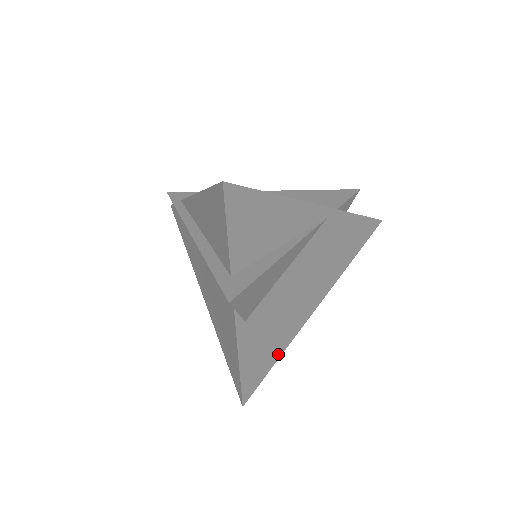
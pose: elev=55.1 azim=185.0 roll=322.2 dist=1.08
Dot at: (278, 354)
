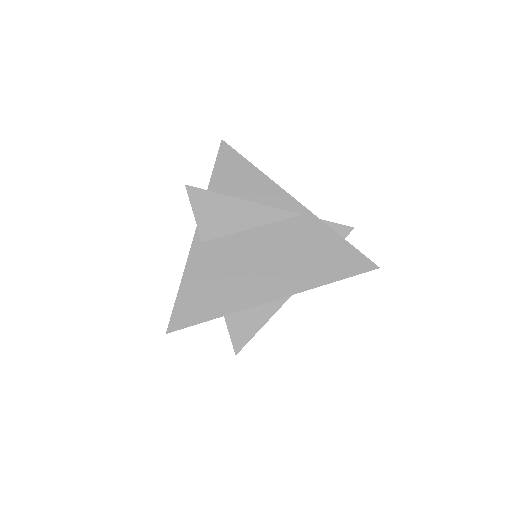
Dot at: (220, 311)
